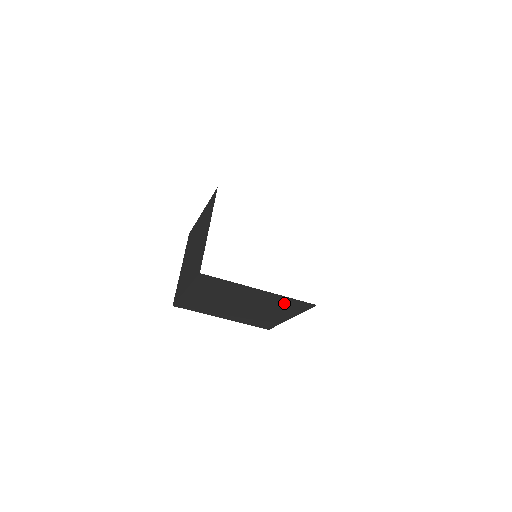
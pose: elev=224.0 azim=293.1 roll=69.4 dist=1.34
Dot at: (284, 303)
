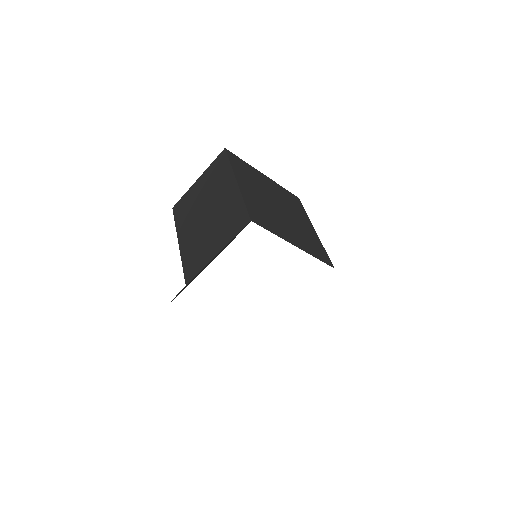
Dot at: occluded
